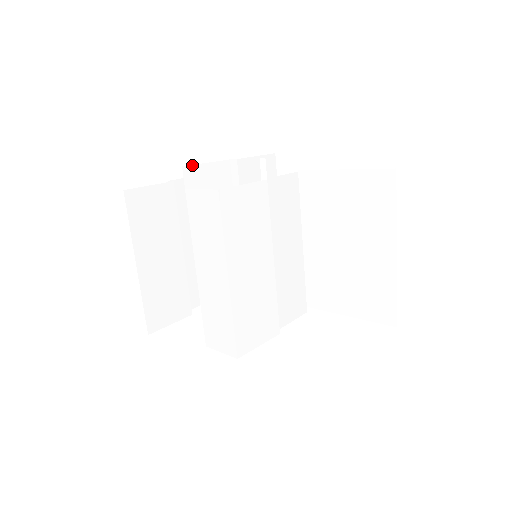
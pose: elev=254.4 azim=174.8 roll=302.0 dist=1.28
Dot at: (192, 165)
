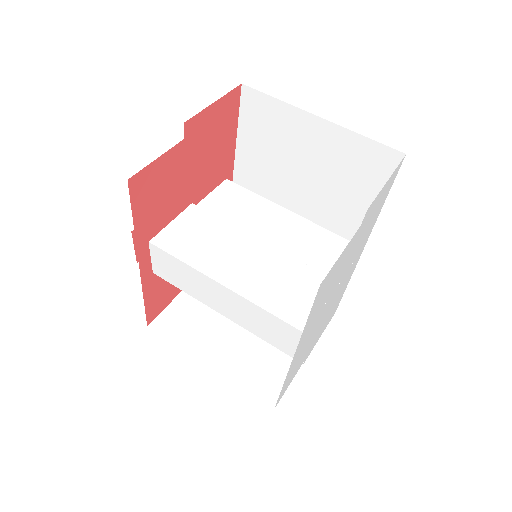
Dot at: occluded
